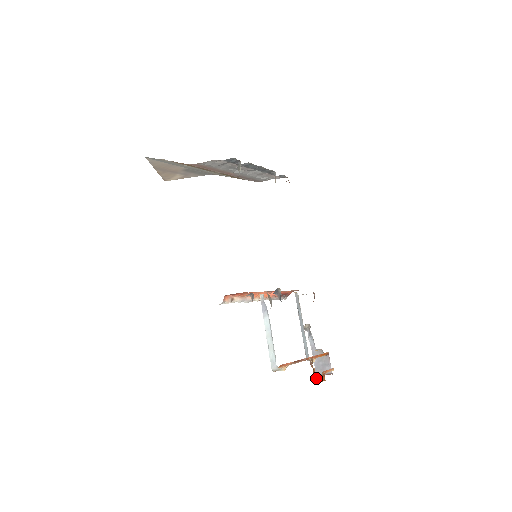
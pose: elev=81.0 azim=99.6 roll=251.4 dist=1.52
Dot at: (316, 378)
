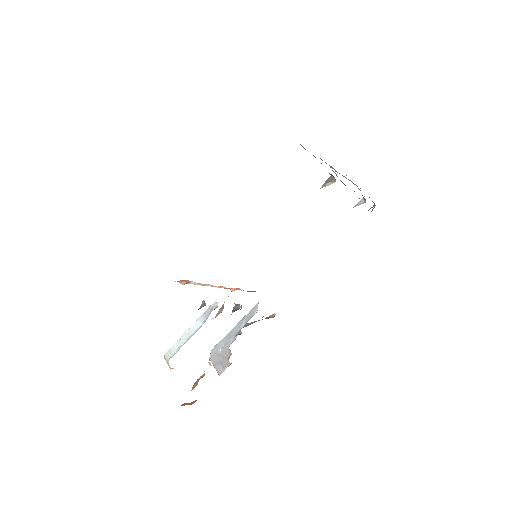
Dot at: (185, 403)
